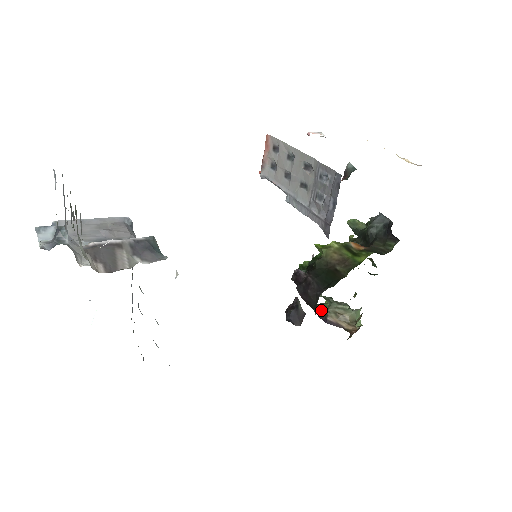
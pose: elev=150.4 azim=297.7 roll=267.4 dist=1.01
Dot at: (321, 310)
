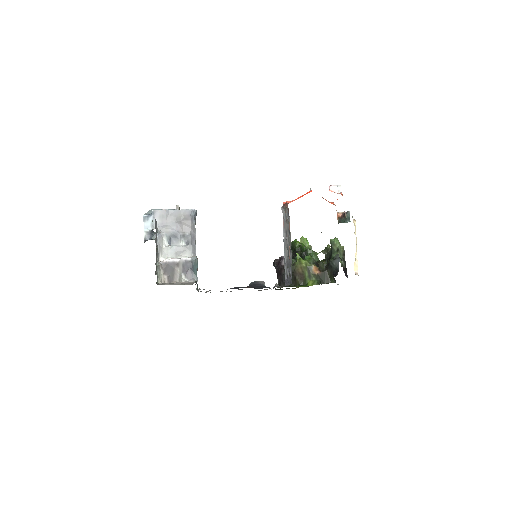
Dot at: occluded
